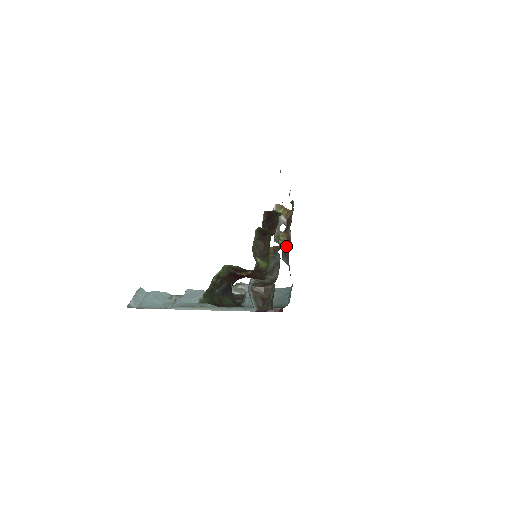
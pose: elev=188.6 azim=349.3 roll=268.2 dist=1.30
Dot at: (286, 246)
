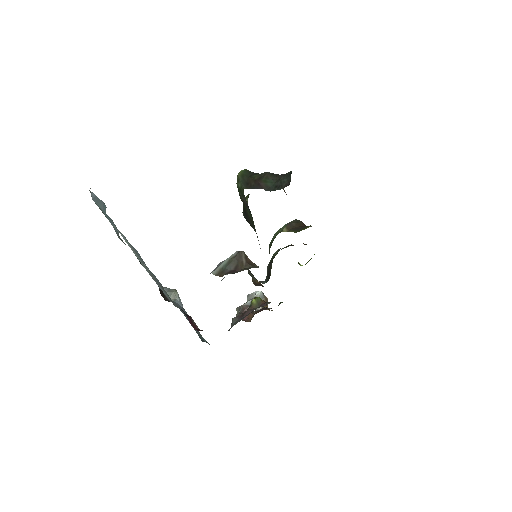
Dot at: (254, 308)
